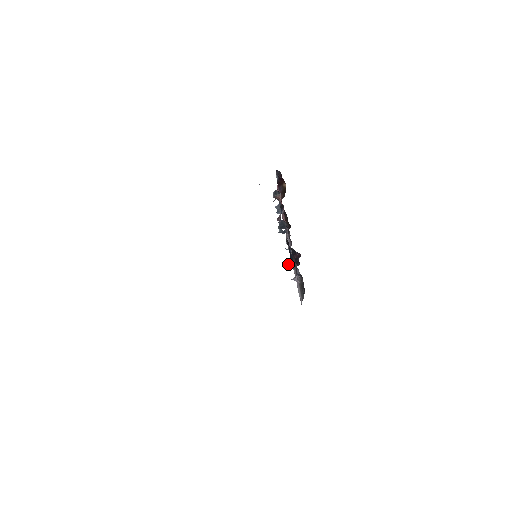
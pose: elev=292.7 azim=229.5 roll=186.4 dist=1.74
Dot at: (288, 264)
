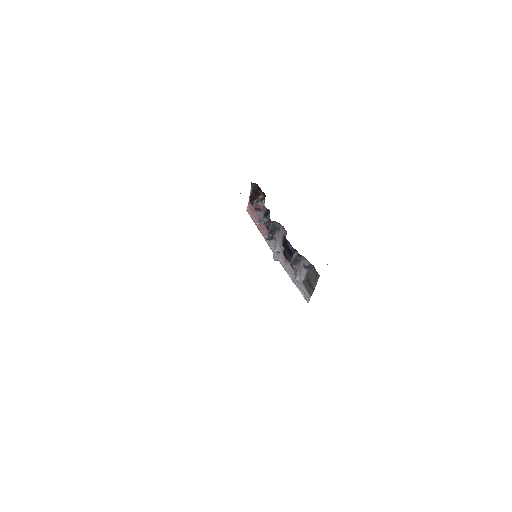
Dot at: (291, 260)
